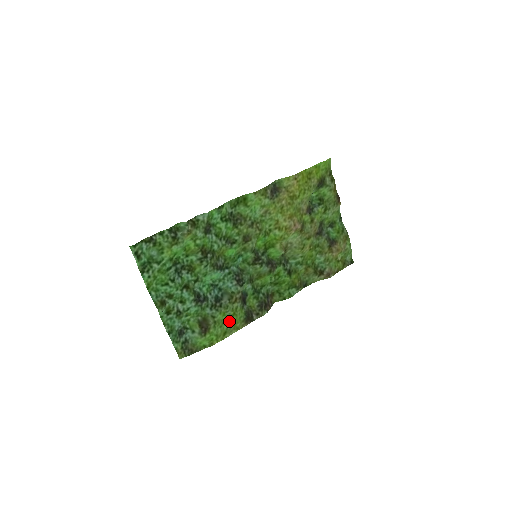
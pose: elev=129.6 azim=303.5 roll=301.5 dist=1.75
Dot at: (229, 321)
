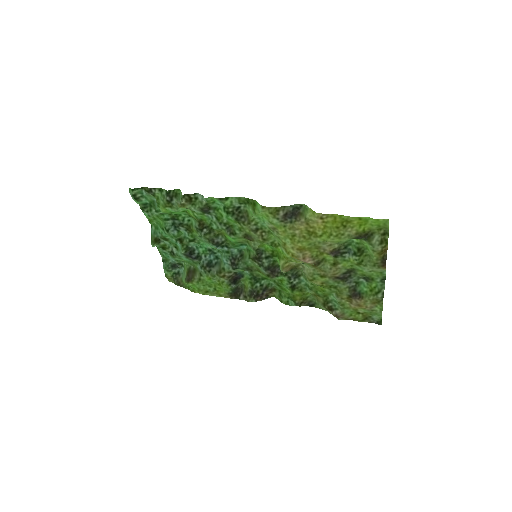
Dot at: (214, 286)
